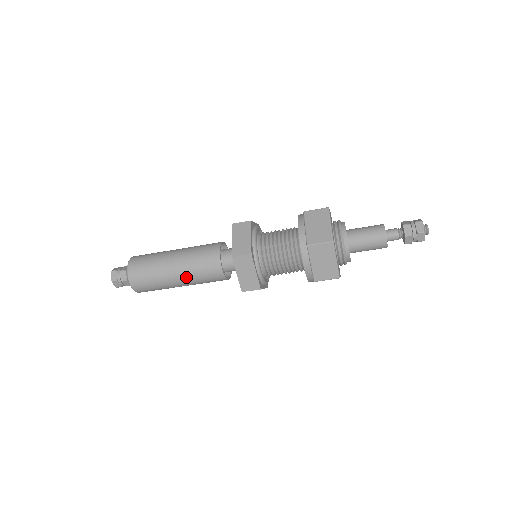
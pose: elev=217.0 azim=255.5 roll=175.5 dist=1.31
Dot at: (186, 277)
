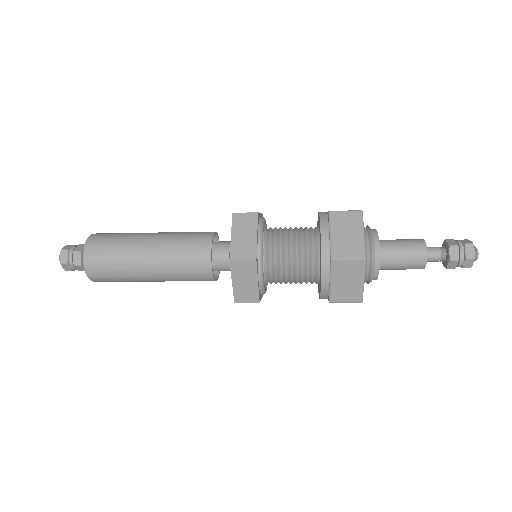
Dot at: occluded
